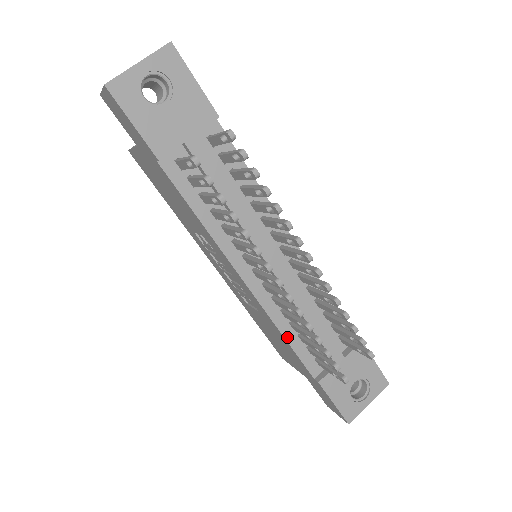
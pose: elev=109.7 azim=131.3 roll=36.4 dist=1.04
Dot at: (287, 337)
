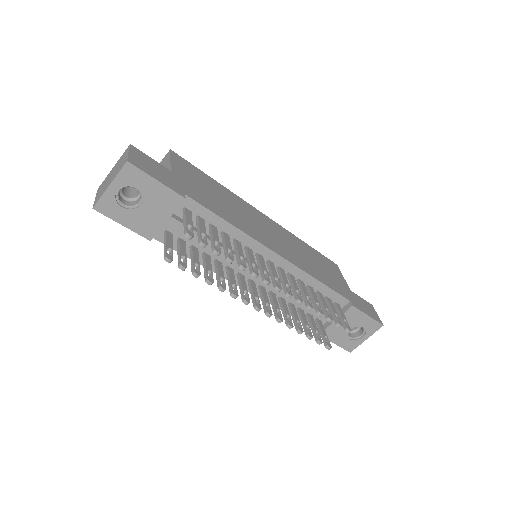
Dot at: occluded
